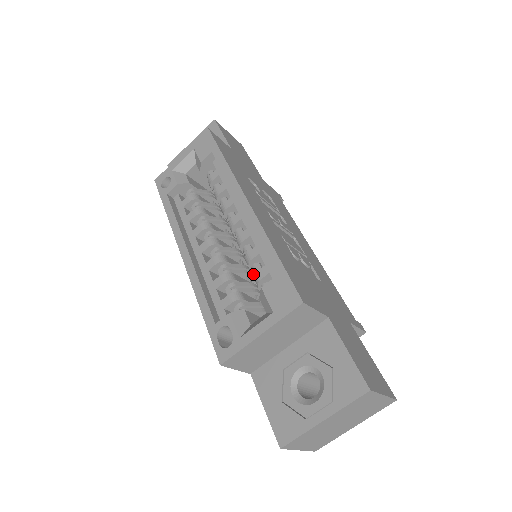
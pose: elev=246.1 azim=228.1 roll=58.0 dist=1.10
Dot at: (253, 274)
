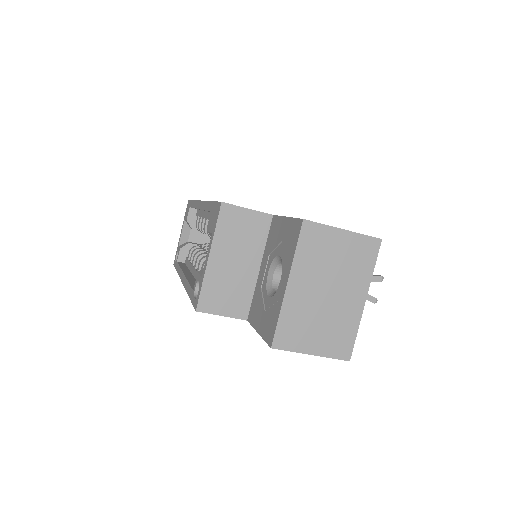
Dot at: occluded
